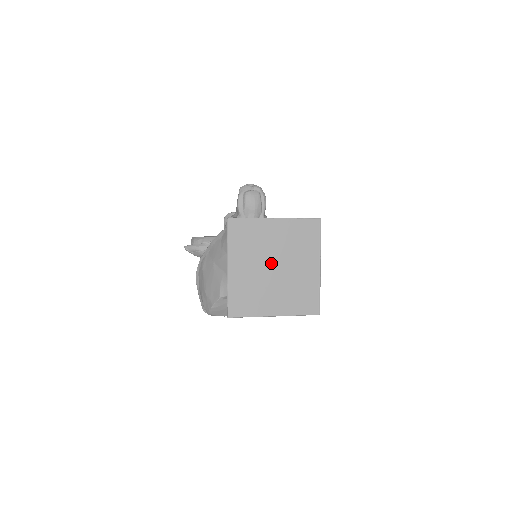
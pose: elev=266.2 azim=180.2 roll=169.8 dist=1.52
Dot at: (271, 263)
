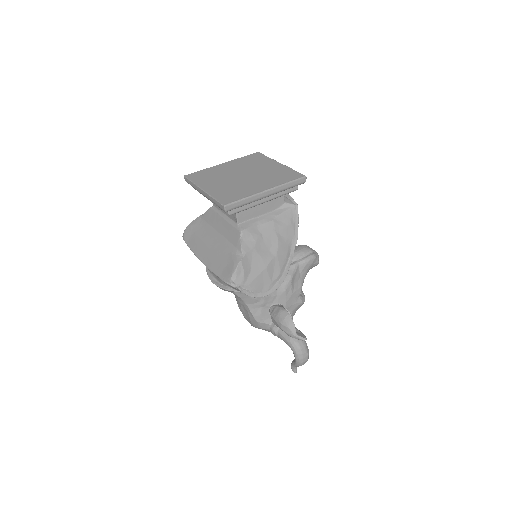
Dot at: (245, 173)
